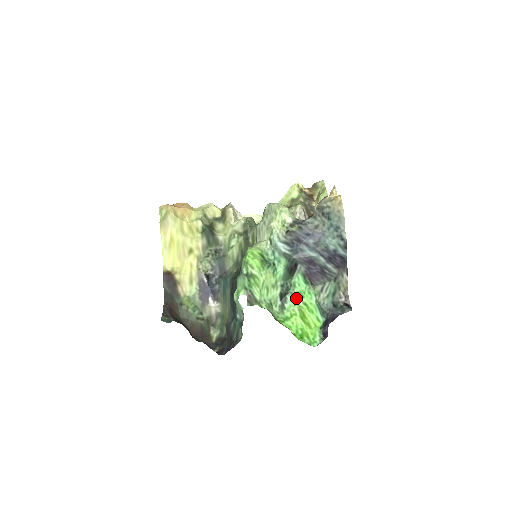
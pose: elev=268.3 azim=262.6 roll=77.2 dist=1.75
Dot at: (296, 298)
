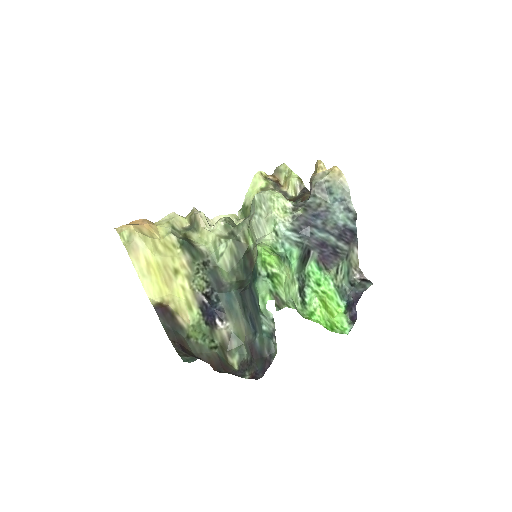
Dot at: (314, 289)
